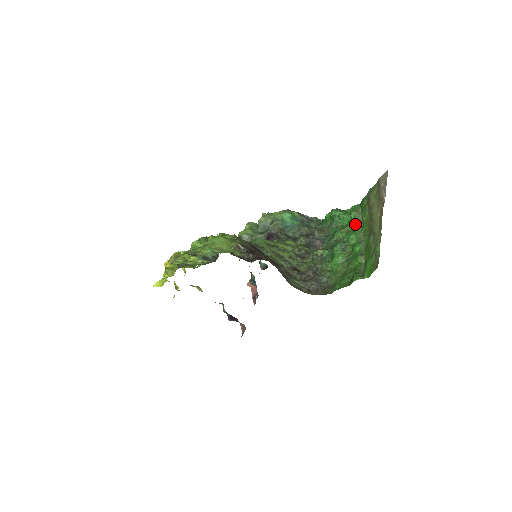
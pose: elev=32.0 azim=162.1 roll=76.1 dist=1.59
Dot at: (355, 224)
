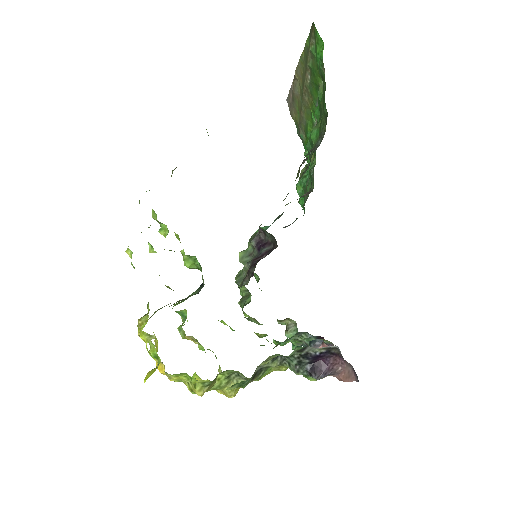
Dot at: occluded
